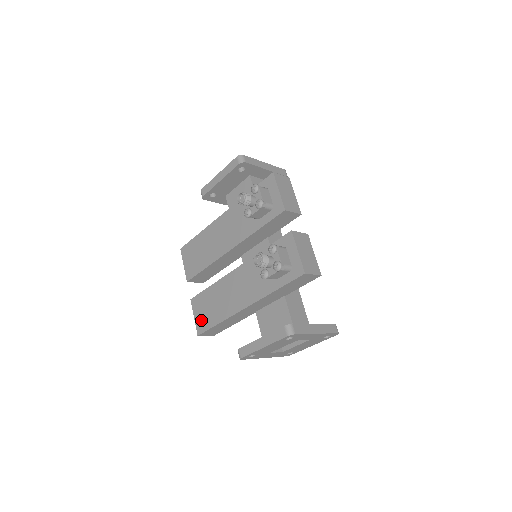
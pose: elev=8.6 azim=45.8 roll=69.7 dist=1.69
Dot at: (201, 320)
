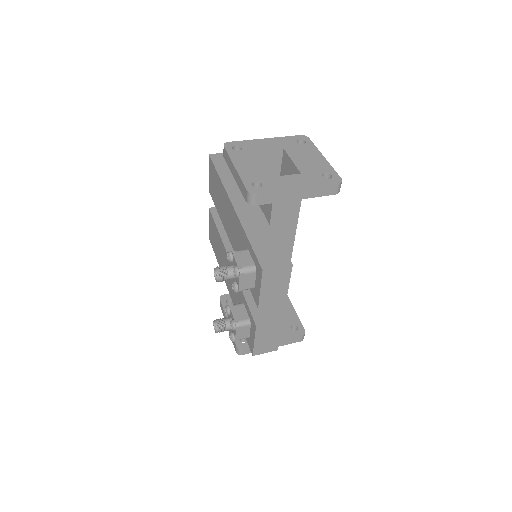
Dot at: (211, 236)
